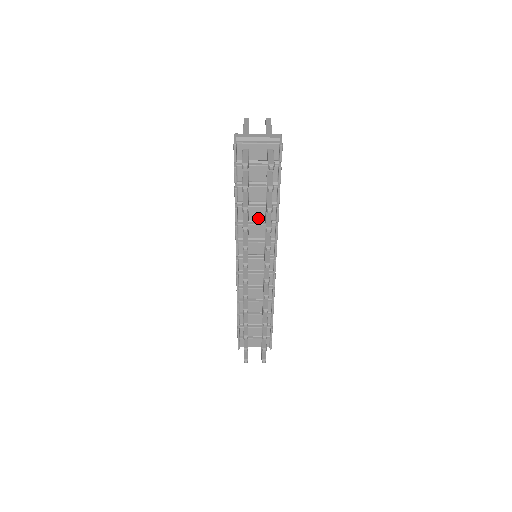
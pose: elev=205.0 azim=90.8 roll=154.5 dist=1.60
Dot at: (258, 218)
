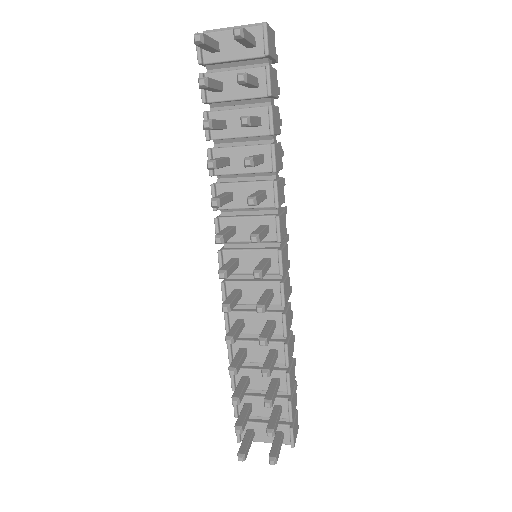
Dot at: (245, 169)
